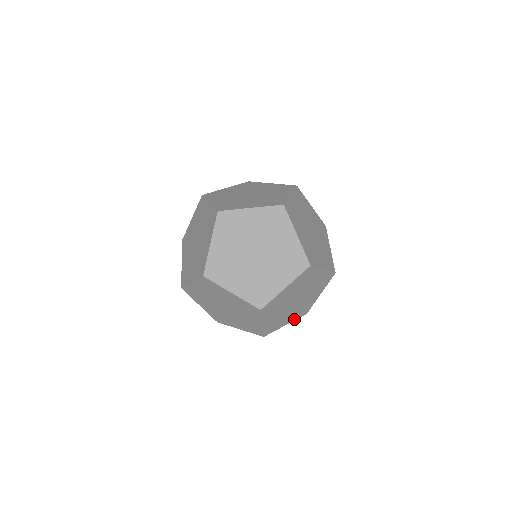
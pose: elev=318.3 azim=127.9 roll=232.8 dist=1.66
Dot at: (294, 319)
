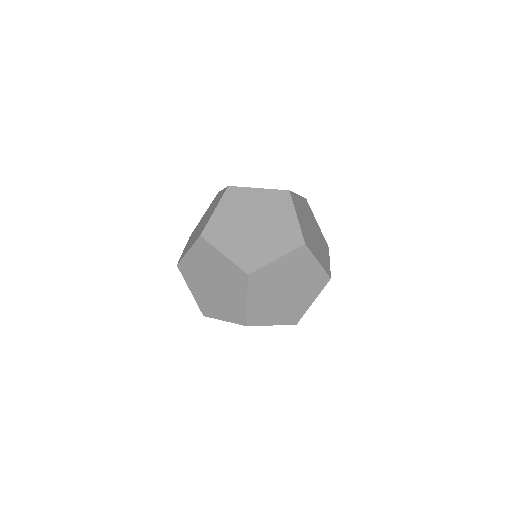
Dot at: occluded
